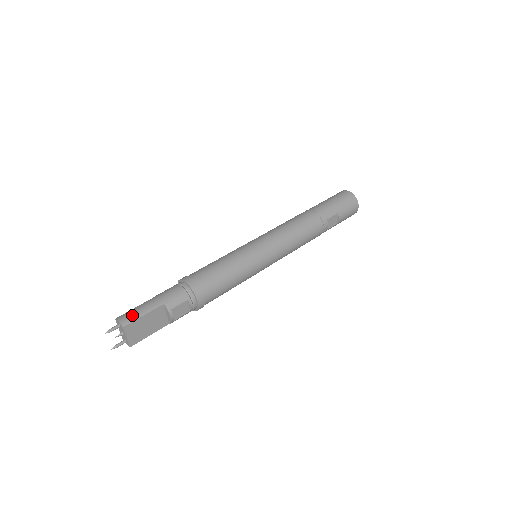
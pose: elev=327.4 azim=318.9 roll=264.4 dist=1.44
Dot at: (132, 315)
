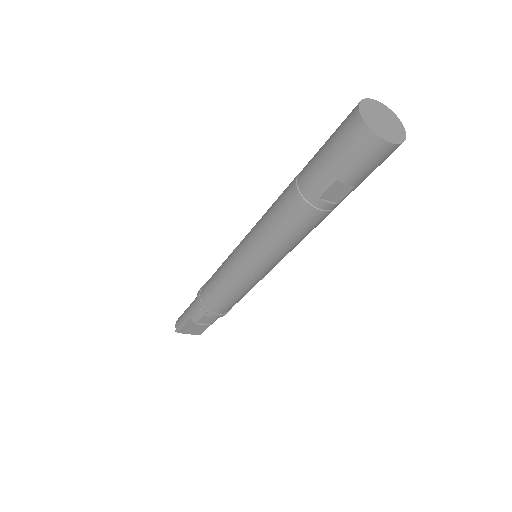
Dot at: (179, 323)
